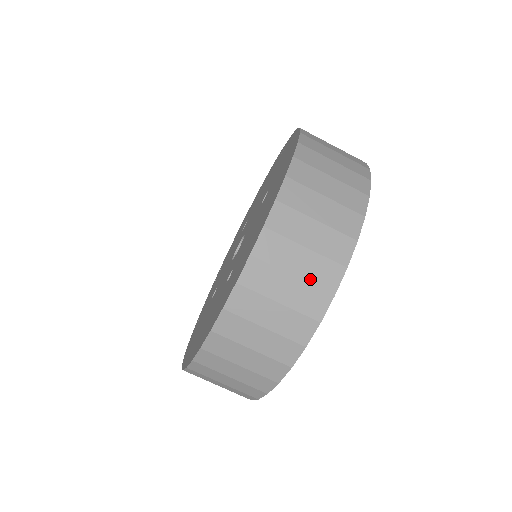
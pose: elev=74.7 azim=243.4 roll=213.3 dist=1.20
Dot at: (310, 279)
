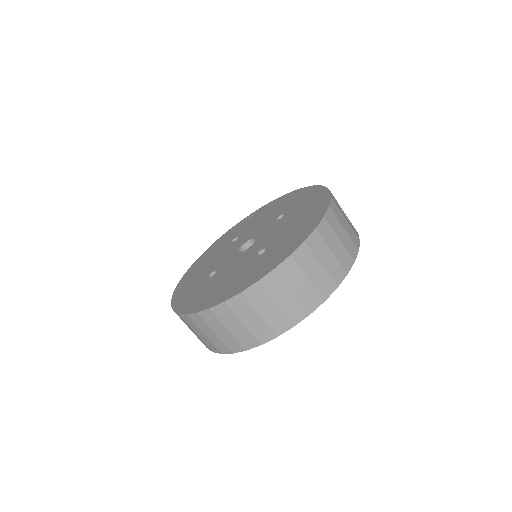
Dot at: (339, 258)
